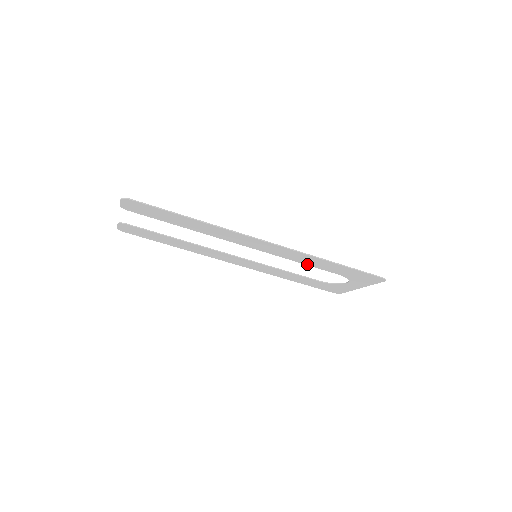
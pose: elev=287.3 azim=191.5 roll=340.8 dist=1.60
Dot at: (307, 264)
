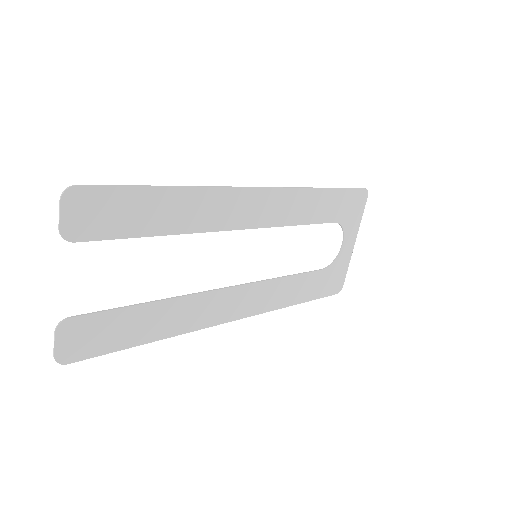
Dot at: (305, 222)
